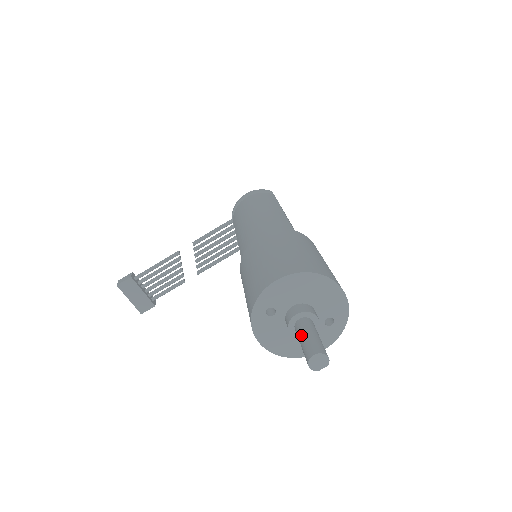
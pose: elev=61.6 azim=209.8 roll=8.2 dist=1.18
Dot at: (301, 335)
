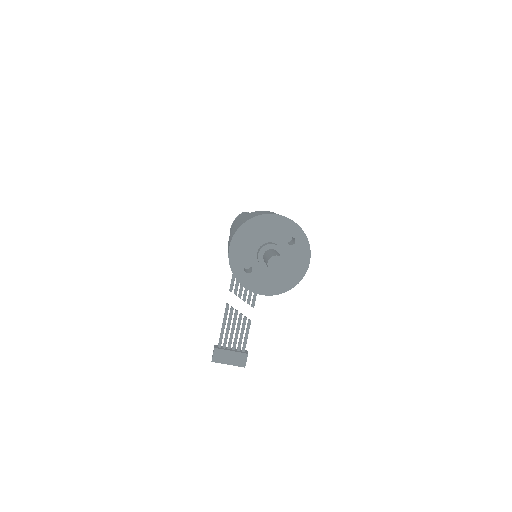
Dot at: (265, 262)
